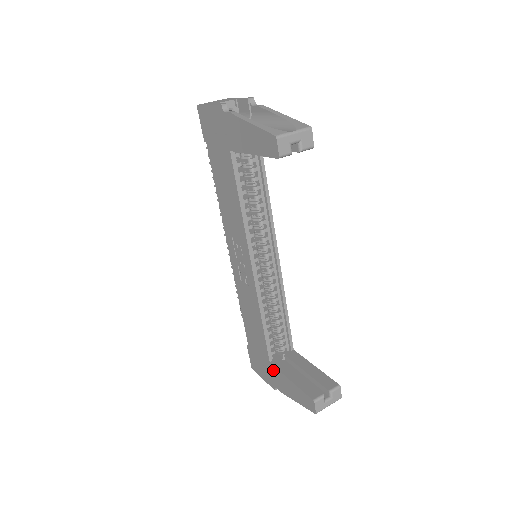
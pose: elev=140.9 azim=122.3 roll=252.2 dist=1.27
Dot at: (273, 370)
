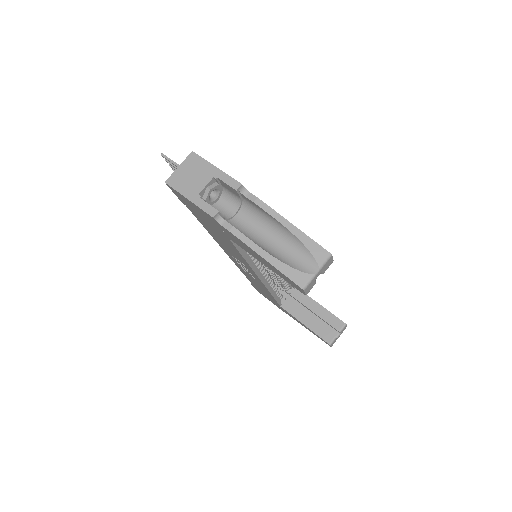
Dot at: (284, 310)
